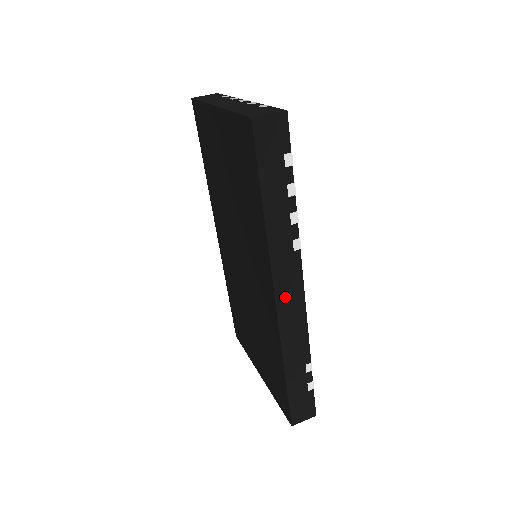
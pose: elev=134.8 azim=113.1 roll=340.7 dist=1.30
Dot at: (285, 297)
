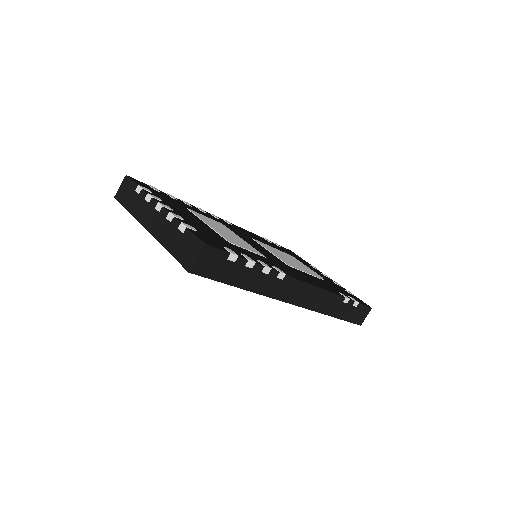
Dot at: (299, 298)
